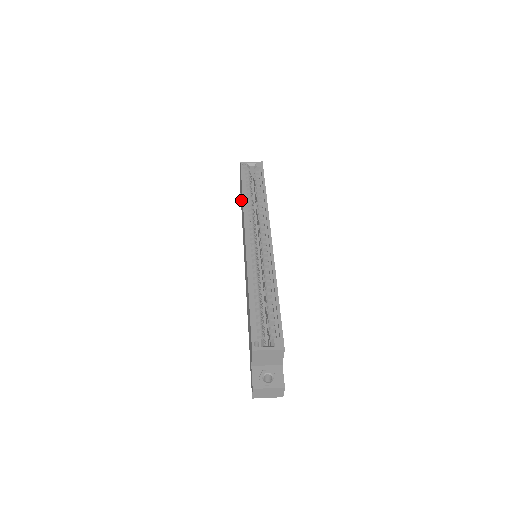
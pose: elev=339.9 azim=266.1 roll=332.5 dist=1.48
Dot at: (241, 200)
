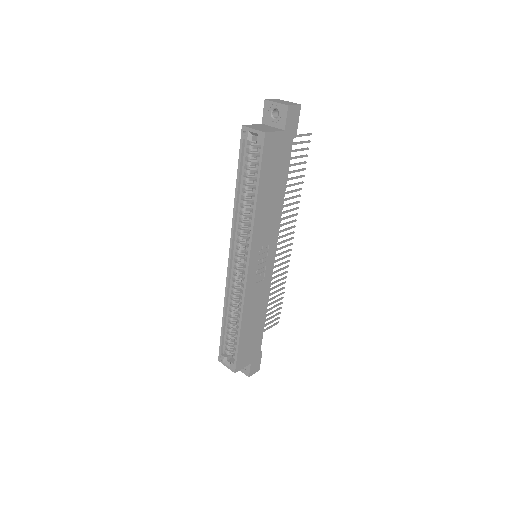
Dot at: occluded
